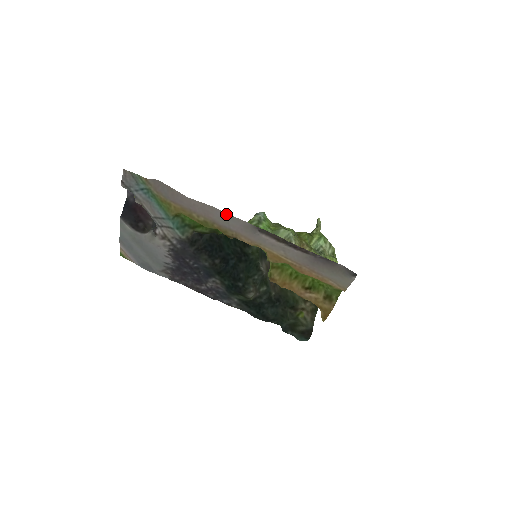
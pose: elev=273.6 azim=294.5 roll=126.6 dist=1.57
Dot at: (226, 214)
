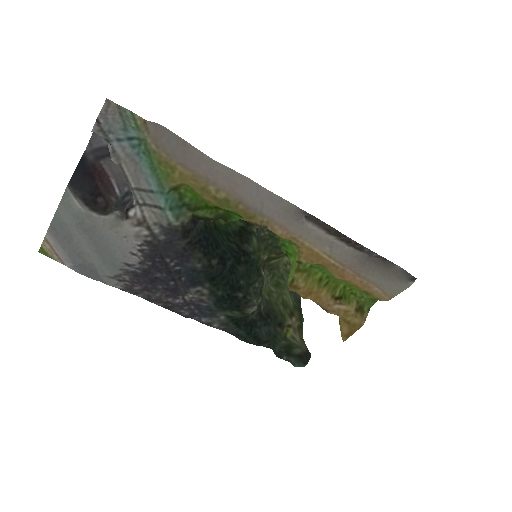
Dot at: (264, 190)
